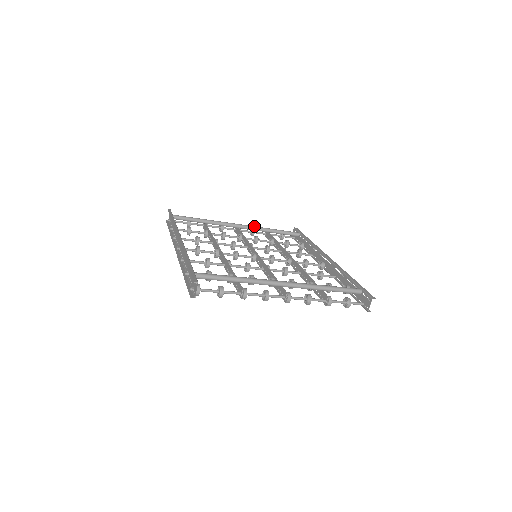
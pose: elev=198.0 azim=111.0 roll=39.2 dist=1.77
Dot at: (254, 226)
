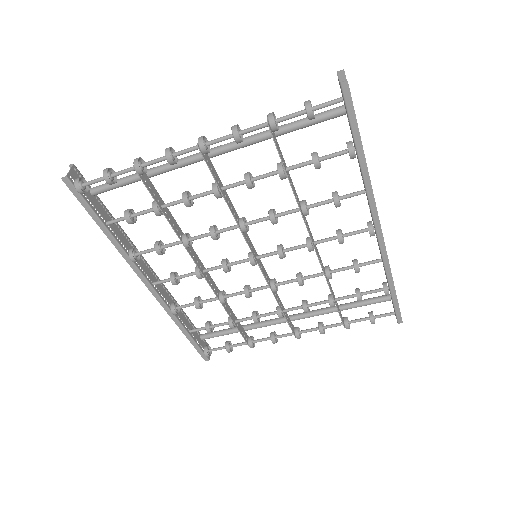
Dot at: (313, 311)
